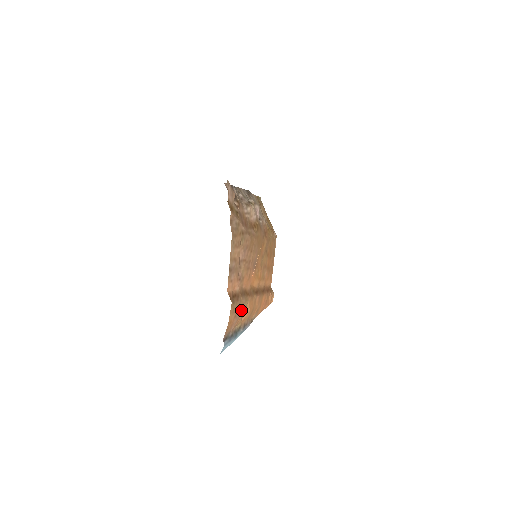
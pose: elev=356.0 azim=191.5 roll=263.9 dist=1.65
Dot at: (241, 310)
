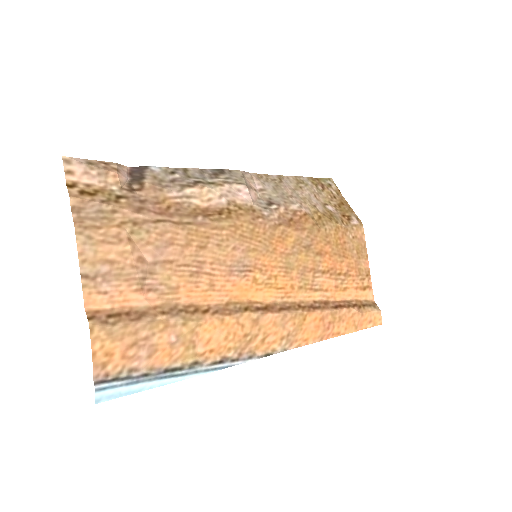
Dot at: (166, 336)
